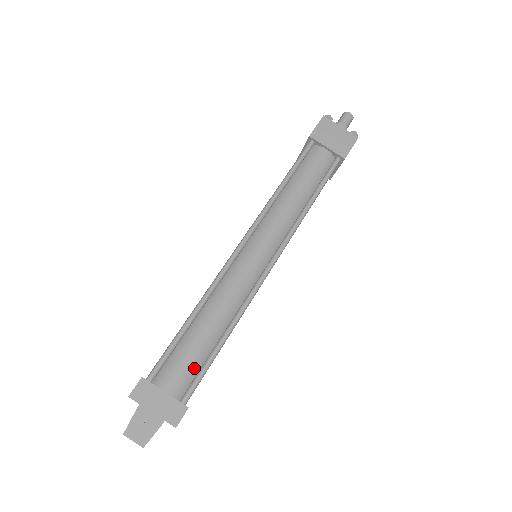
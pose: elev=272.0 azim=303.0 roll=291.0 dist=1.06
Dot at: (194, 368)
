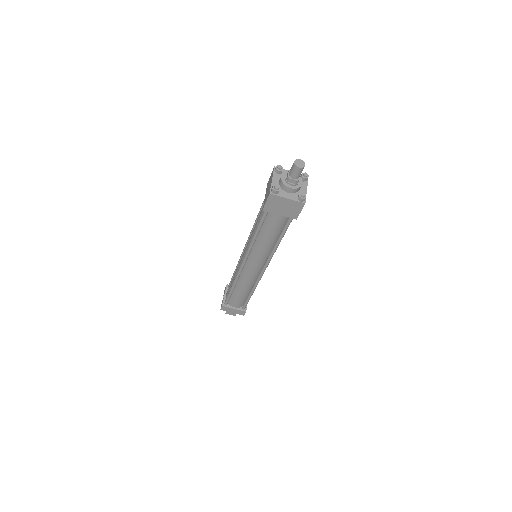
Dot at: (243, 301)
